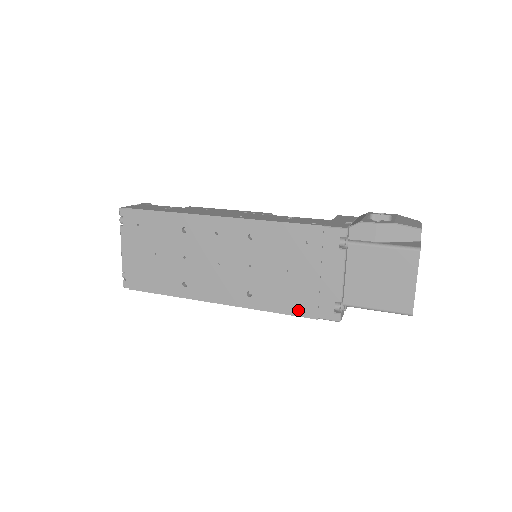
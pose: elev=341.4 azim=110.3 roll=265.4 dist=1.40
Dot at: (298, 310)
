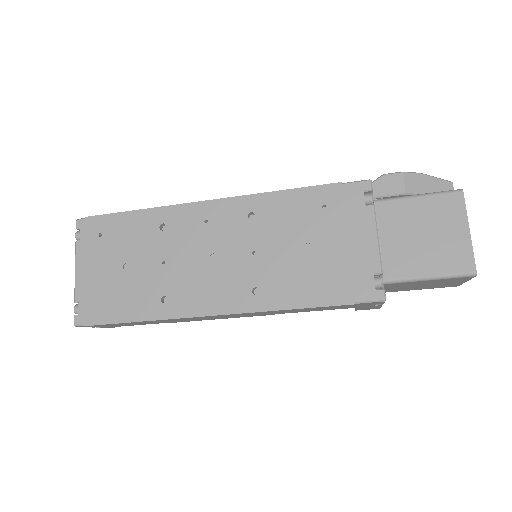
Dot at: (326, 297)
